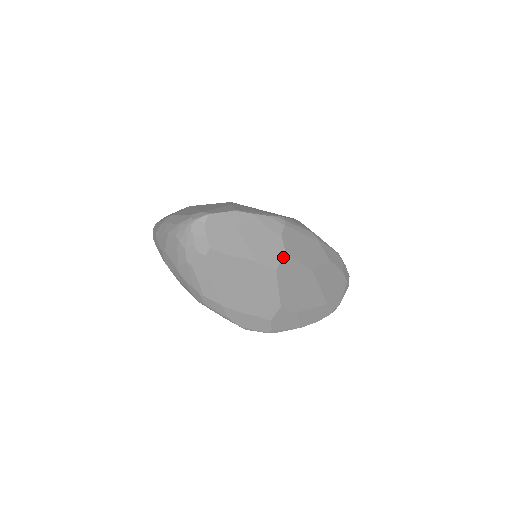
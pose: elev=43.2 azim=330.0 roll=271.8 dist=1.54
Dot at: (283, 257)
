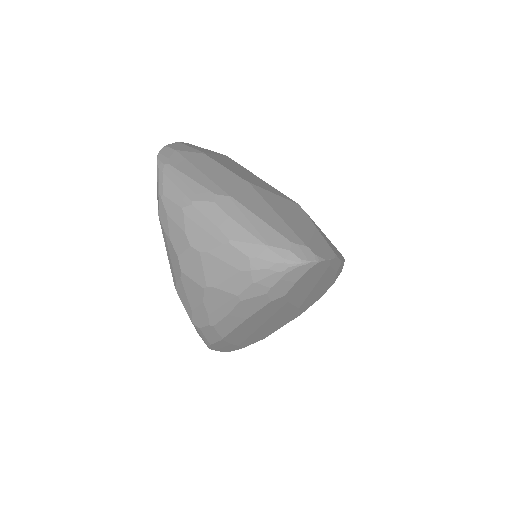
Dot at: occluded
